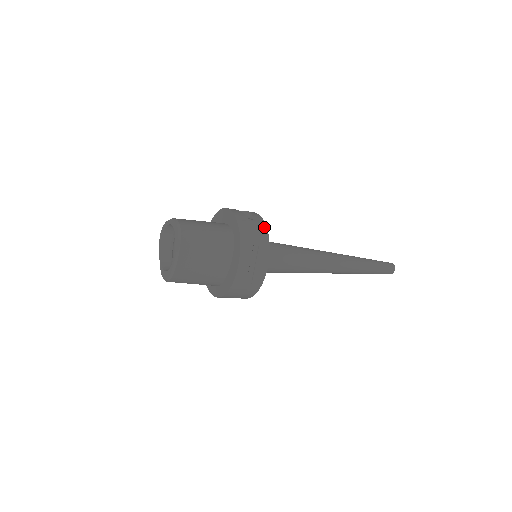
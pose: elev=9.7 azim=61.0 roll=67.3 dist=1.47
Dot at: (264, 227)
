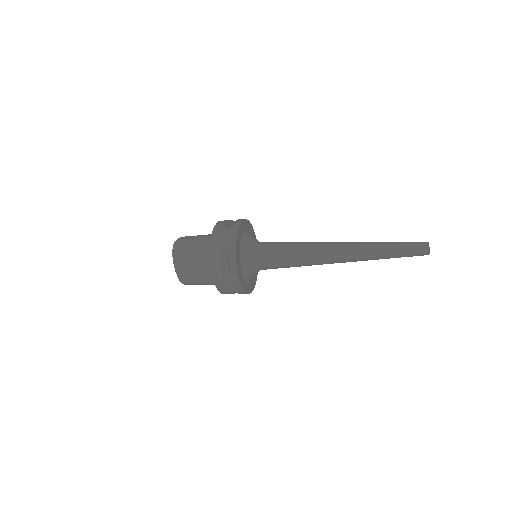
Dot at: (235, 233)
